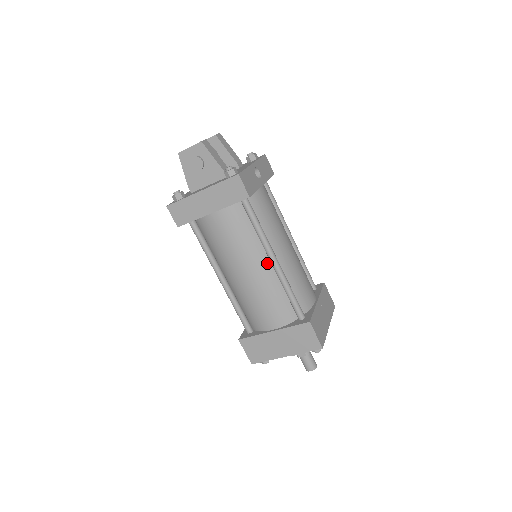
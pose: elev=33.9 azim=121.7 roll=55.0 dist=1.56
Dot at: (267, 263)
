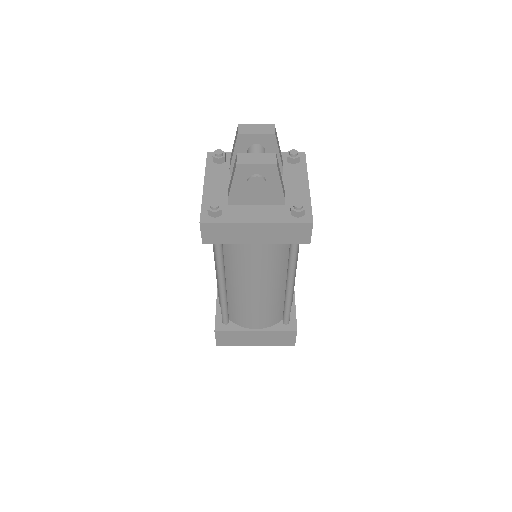
Dot at: (282, 284)
